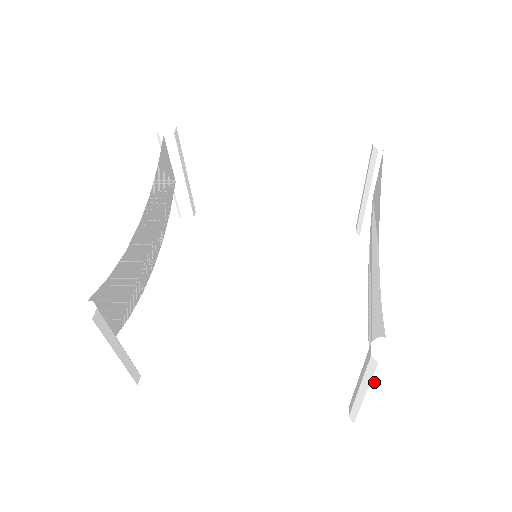
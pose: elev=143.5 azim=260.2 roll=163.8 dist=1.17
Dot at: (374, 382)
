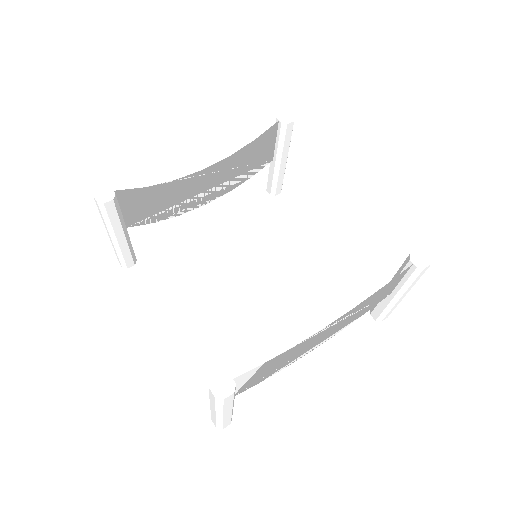
Dot at: (211, 399)
